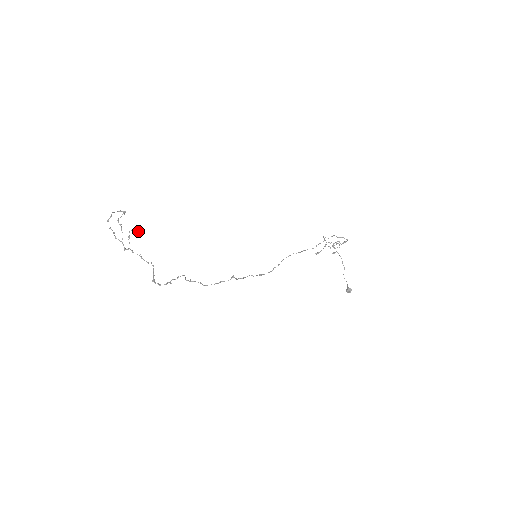
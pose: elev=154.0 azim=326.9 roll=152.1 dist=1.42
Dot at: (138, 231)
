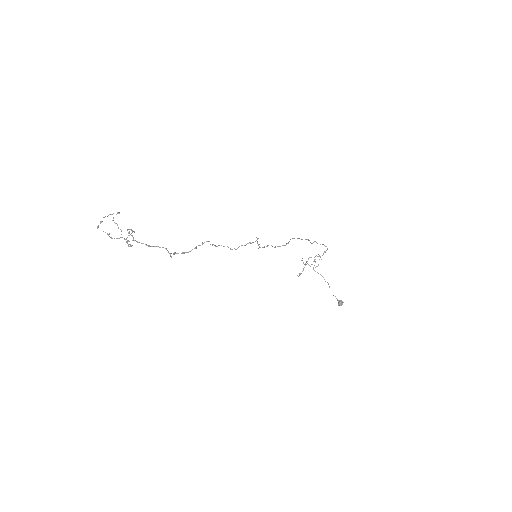
Dot at: (128, 244)
